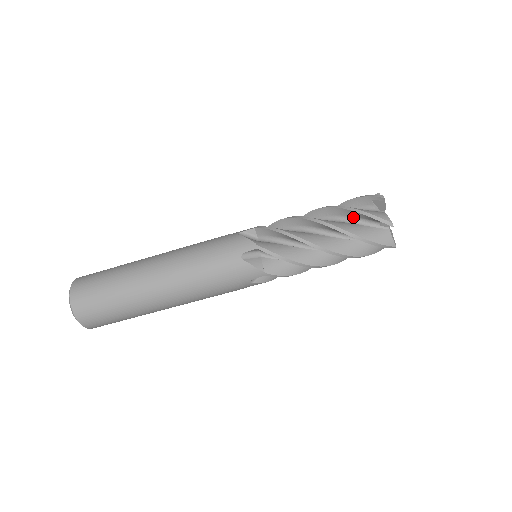
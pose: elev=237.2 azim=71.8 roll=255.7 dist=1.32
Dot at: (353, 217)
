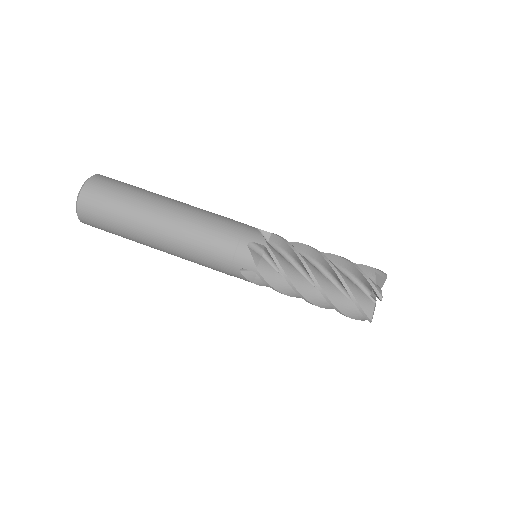
Dot at: occluded
